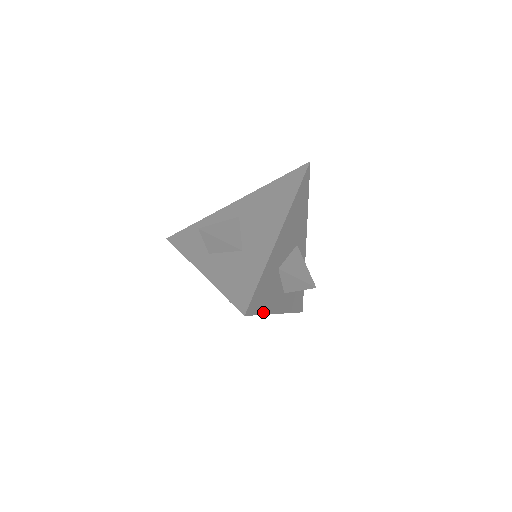
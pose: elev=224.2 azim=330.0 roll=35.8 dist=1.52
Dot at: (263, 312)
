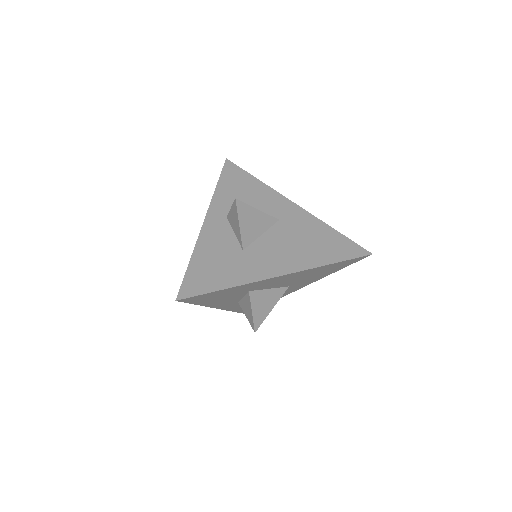
Dot at: (201, 304)
